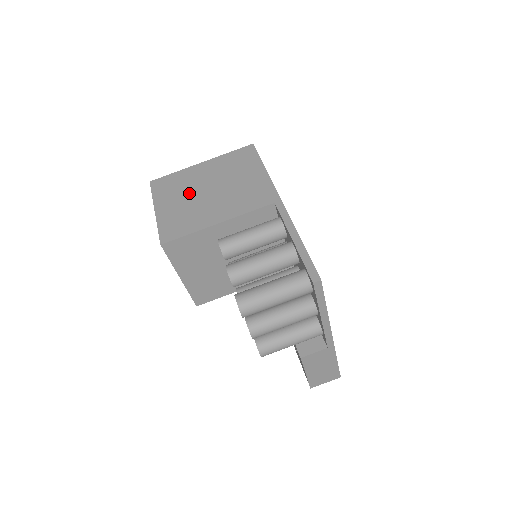
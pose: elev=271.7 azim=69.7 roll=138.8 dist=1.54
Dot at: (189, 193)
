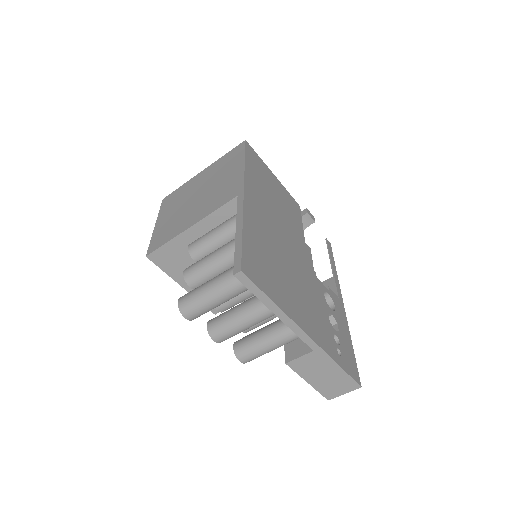
Dot at: (182, 203)
